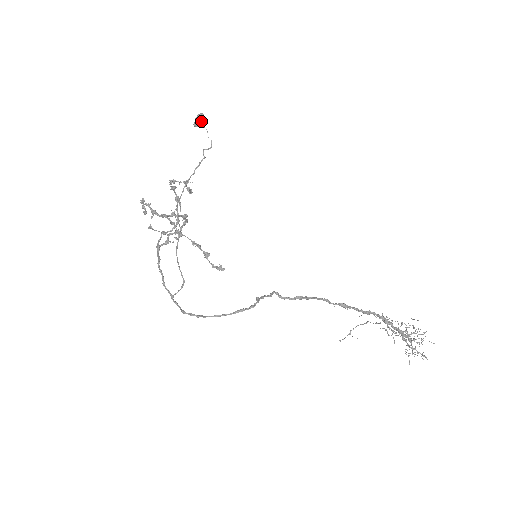
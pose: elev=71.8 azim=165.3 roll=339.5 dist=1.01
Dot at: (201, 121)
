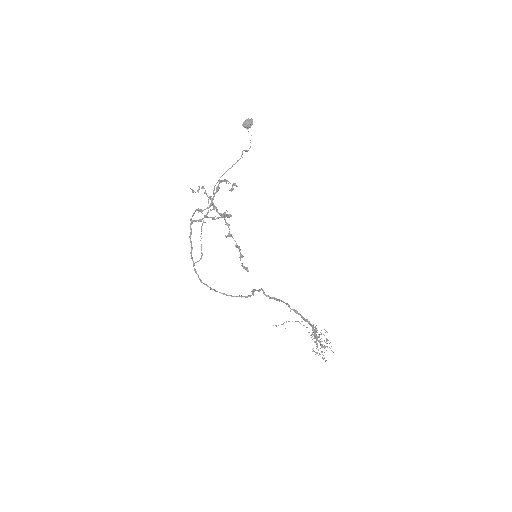
Dot at: (249, 125)
